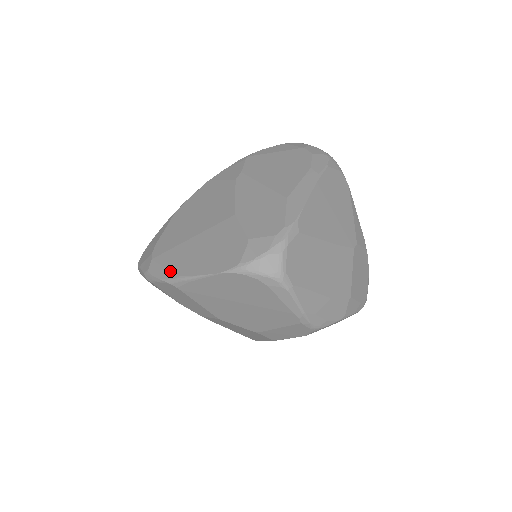
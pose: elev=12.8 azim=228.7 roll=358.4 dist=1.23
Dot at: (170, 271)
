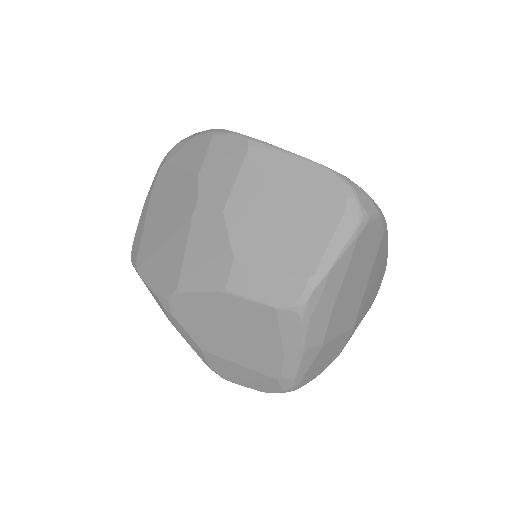
Dot at: occluded
